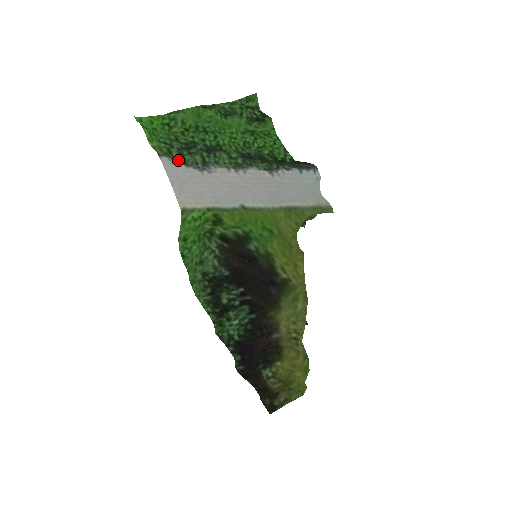
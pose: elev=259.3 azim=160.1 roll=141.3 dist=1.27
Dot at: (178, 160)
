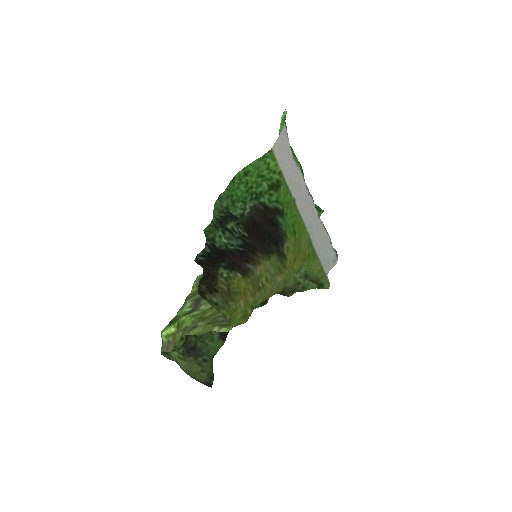
Dot at: occluded
